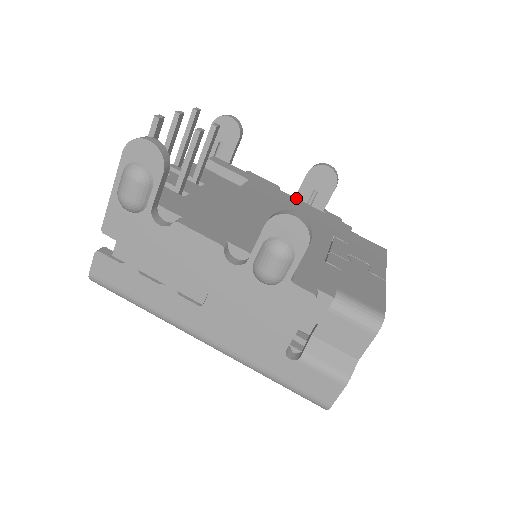
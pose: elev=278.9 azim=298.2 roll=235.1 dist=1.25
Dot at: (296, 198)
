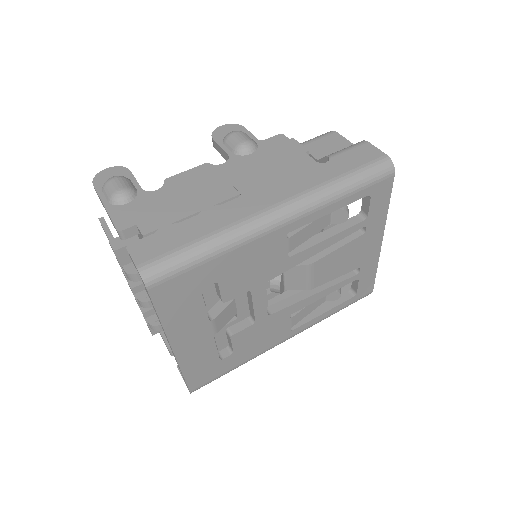
Dot at: occluded
